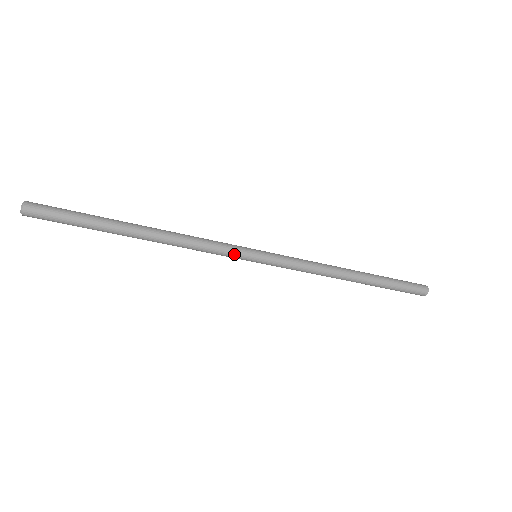
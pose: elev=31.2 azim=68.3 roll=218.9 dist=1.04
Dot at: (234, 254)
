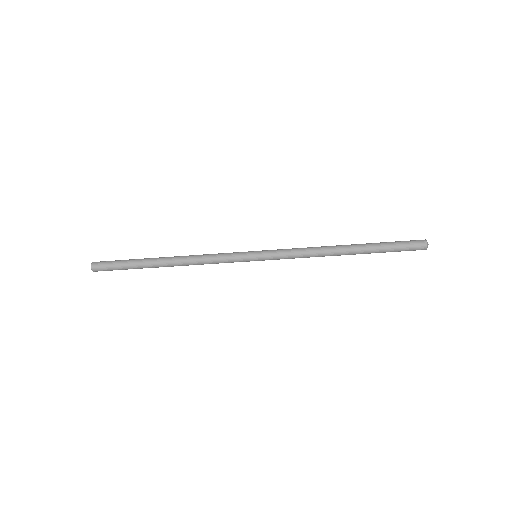
Dot at: (236, 257)
